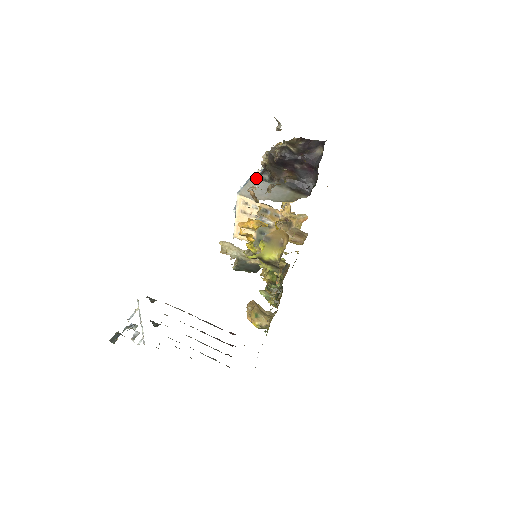
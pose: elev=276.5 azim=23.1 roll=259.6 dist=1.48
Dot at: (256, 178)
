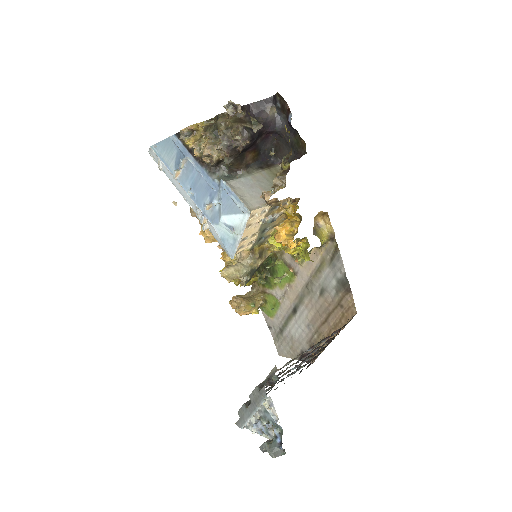
Dot at: (227, 182)
